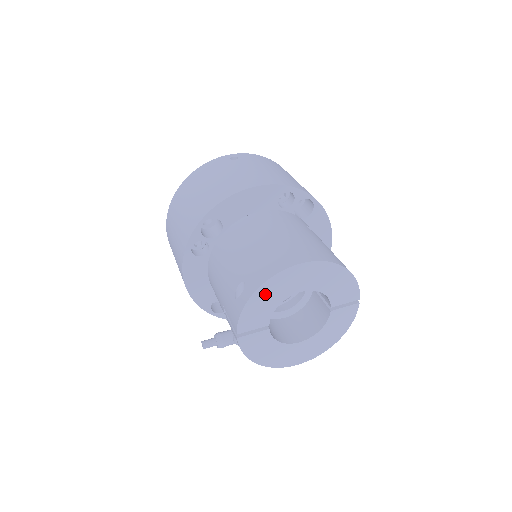
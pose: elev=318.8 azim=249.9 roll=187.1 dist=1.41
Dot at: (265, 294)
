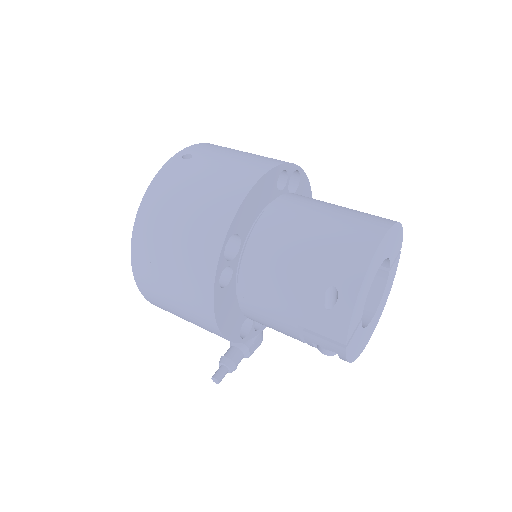
Dot at: (363, 287)
